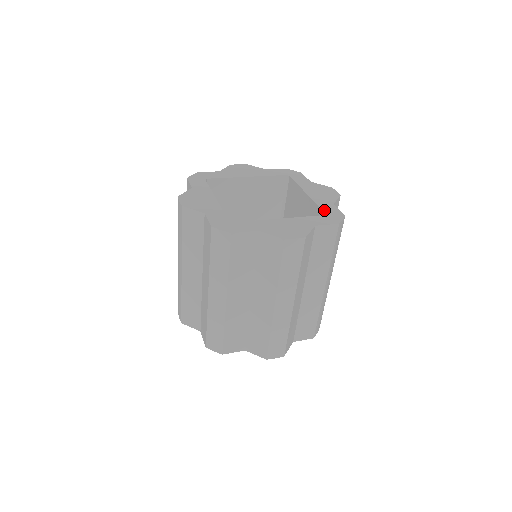
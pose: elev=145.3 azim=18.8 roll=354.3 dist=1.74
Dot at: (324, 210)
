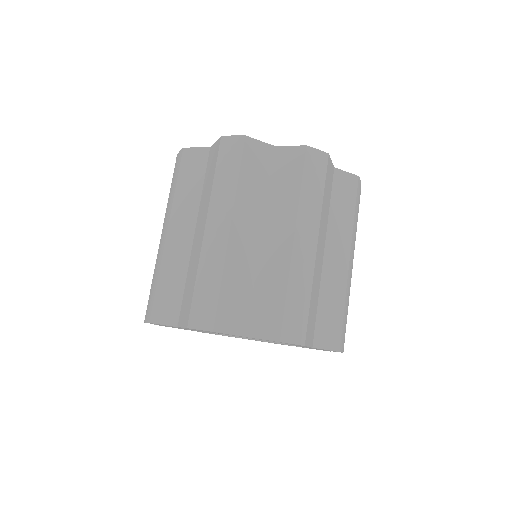
Dot at: occluded
